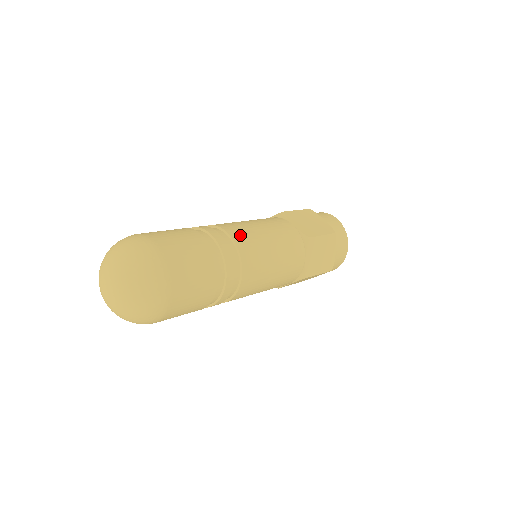
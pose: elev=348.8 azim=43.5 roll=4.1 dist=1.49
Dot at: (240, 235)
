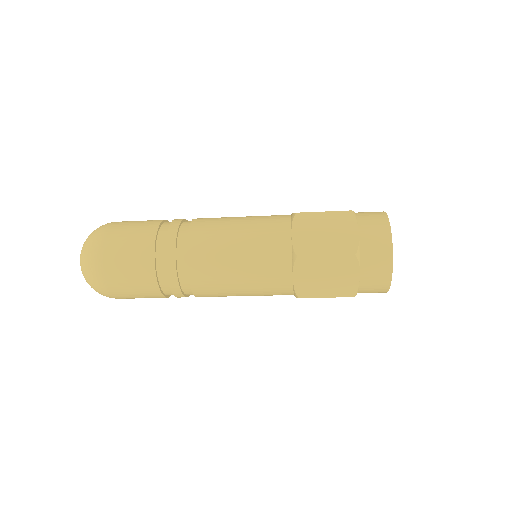
Dot at: (206, 218)
